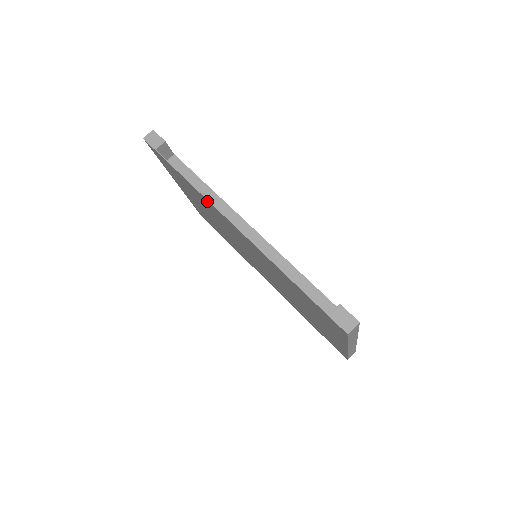
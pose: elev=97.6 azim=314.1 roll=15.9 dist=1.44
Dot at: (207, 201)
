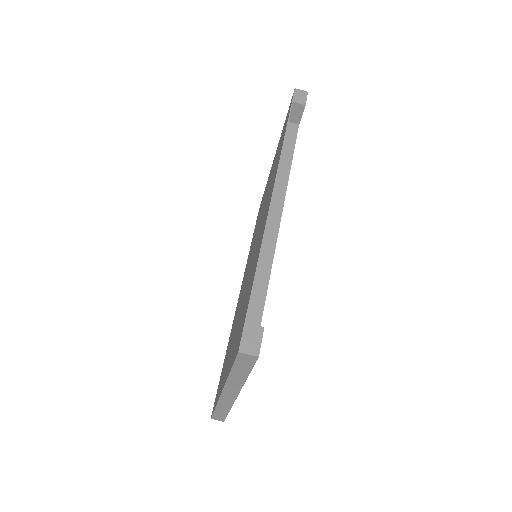
Dot at: occluded
